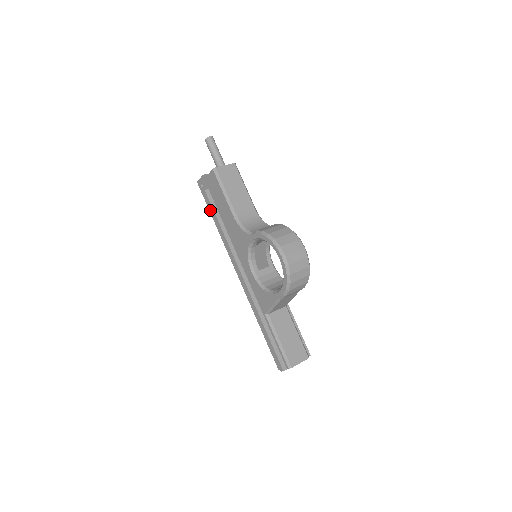
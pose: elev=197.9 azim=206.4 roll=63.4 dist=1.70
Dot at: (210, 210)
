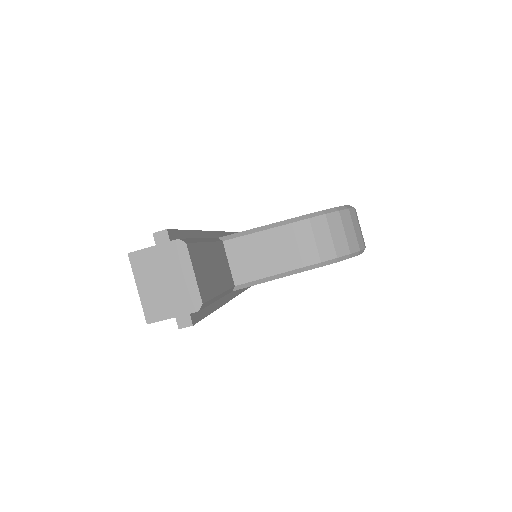
Dot at: occluded
